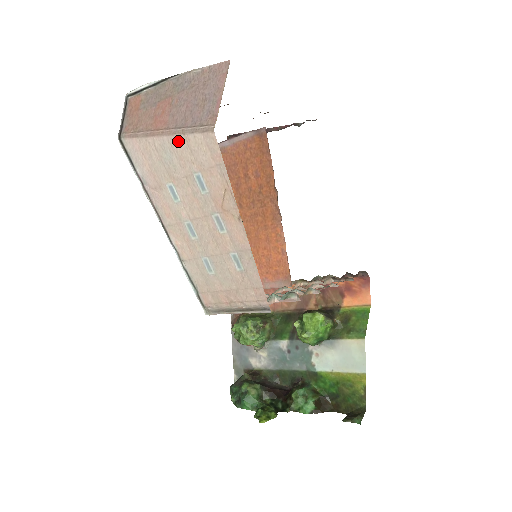
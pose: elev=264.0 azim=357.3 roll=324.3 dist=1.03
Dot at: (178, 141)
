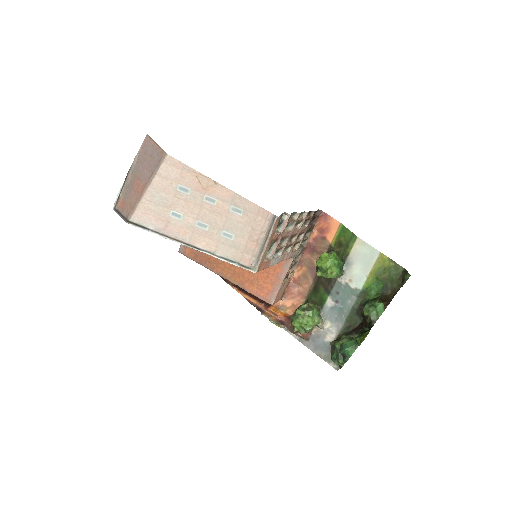
Dot at: (156, 182)
